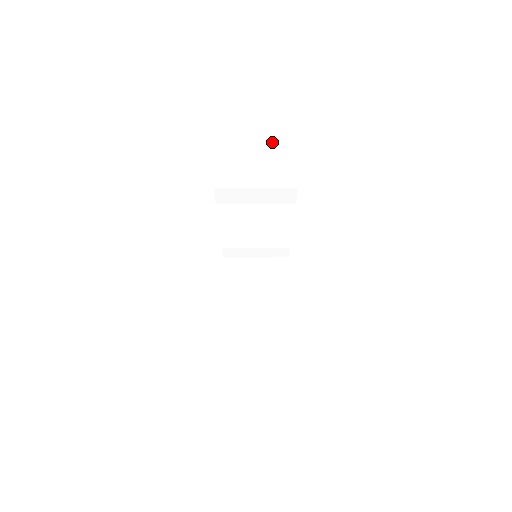
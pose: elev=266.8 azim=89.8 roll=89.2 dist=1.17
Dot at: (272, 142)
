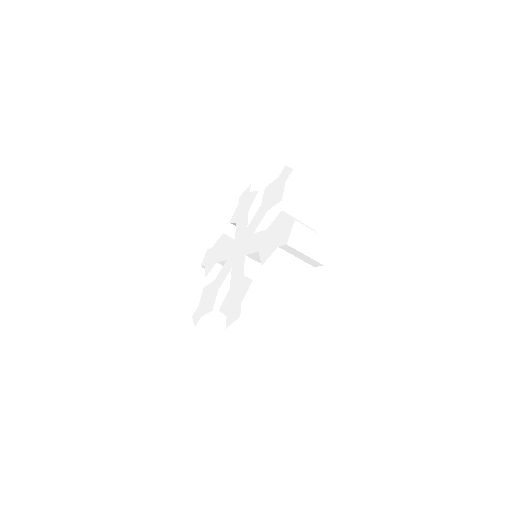
Dot at: (299, 270)
